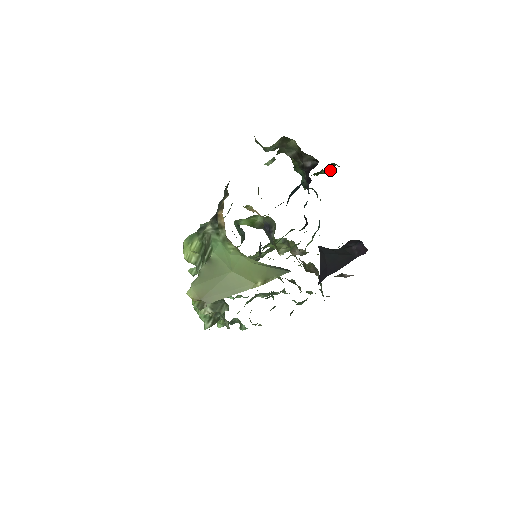
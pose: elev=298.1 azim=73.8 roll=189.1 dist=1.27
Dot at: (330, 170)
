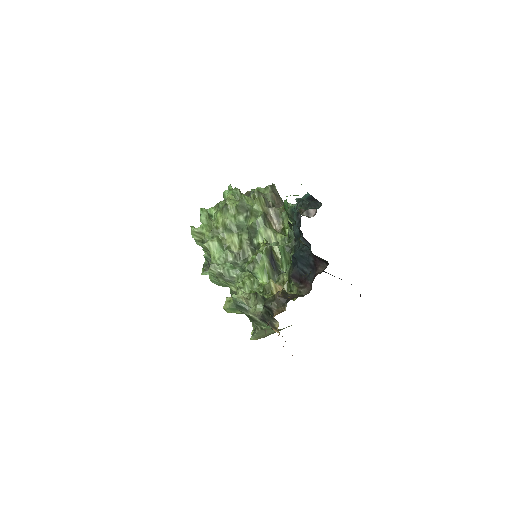
Dot at: occluded
